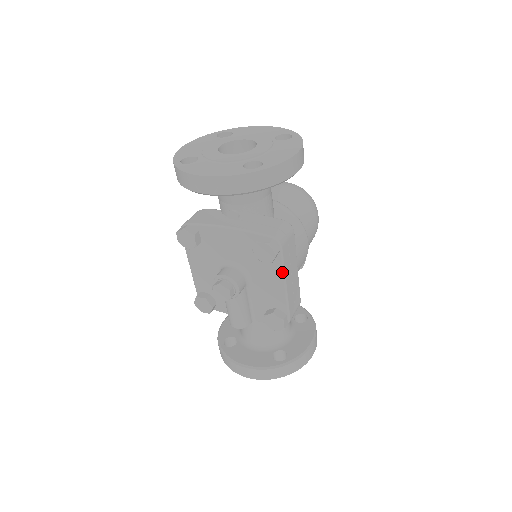
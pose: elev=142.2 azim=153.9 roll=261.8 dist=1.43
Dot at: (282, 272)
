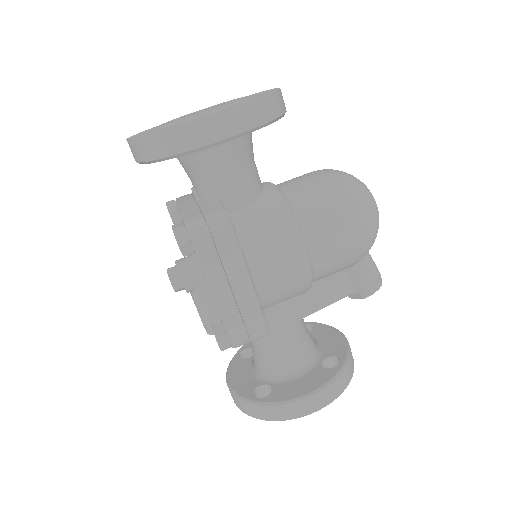
Dot at: (203, 273)
